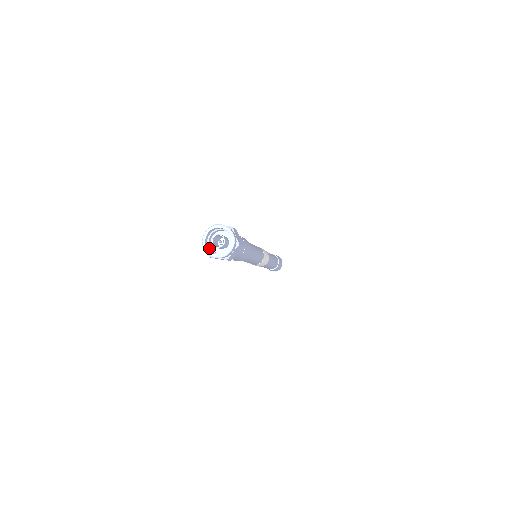
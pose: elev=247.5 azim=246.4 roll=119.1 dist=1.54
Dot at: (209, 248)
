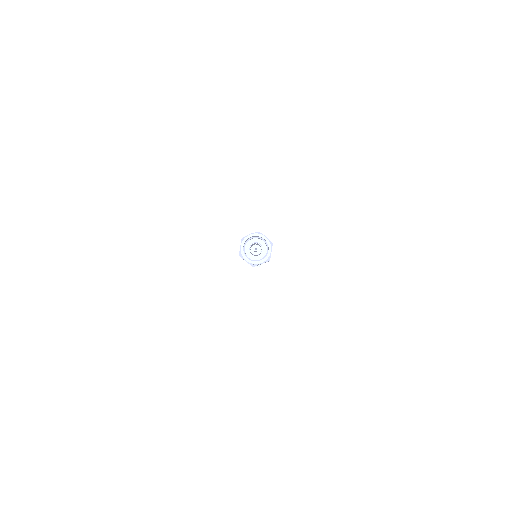
Dot at: (244, 249)
